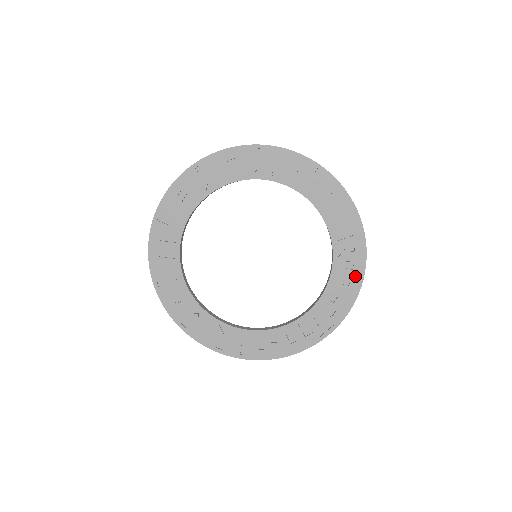
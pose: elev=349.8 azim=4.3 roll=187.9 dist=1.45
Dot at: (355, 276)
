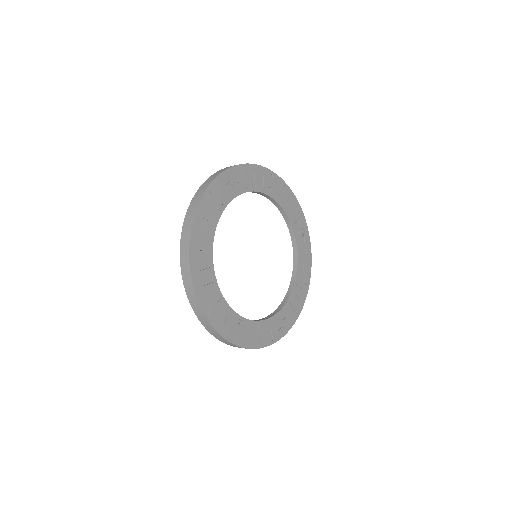
Dot at: (307, 245)
